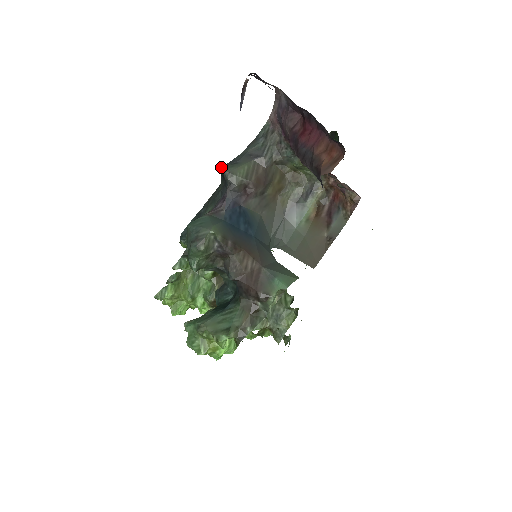
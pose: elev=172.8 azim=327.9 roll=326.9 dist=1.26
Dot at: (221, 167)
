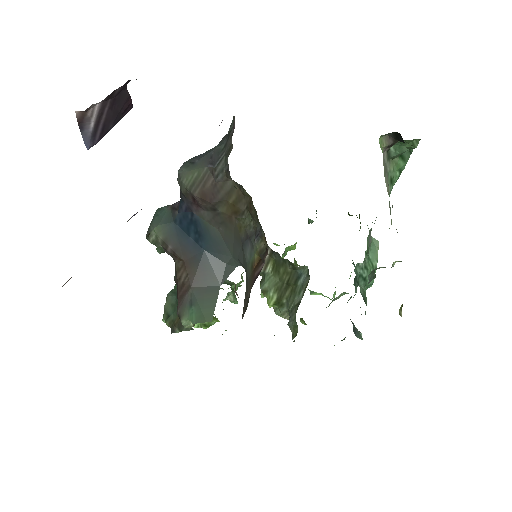
Dot at: (189, 159)
